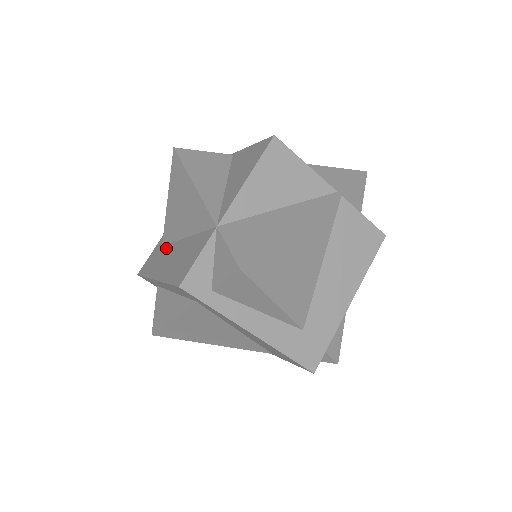
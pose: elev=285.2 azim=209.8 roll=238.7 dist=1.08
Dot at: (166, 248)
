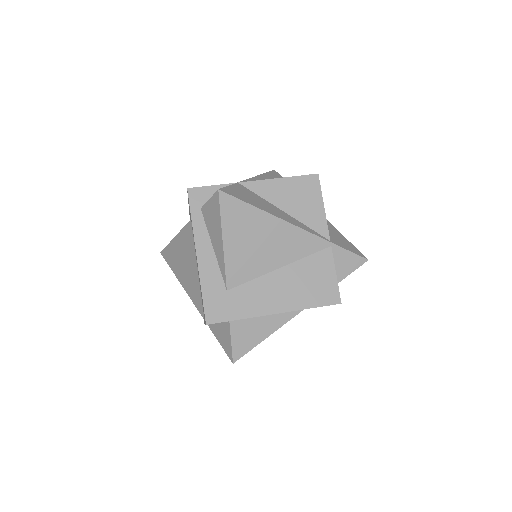
Dot at: occluded
